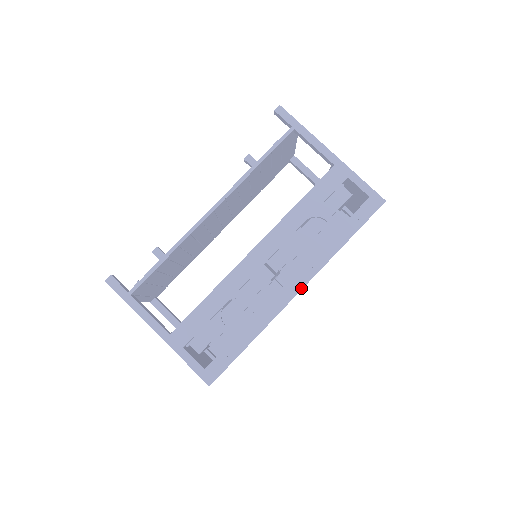
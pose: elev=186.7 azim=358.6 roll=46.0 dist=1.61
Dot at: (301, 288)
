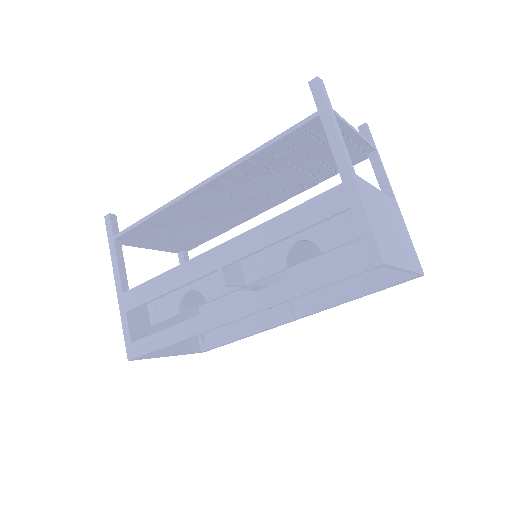
Dot at: (236, 318)
